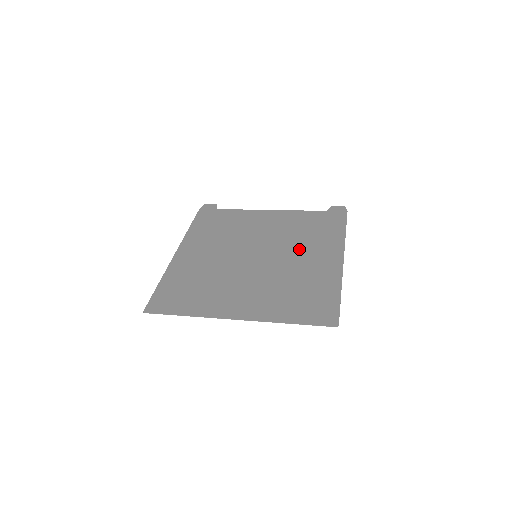
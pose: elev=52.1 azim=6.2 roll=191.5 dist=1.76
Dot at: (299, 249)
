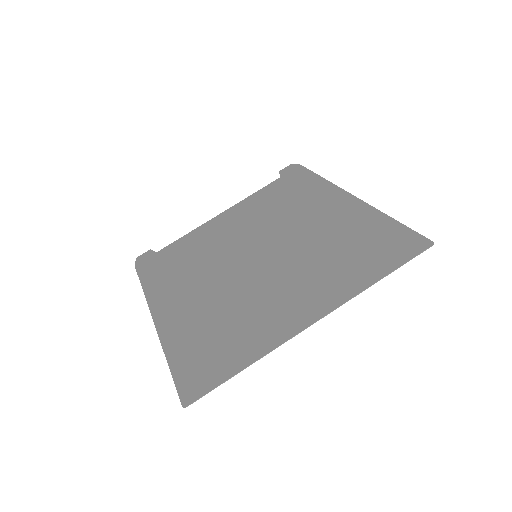
Dot at: (295, 219)
